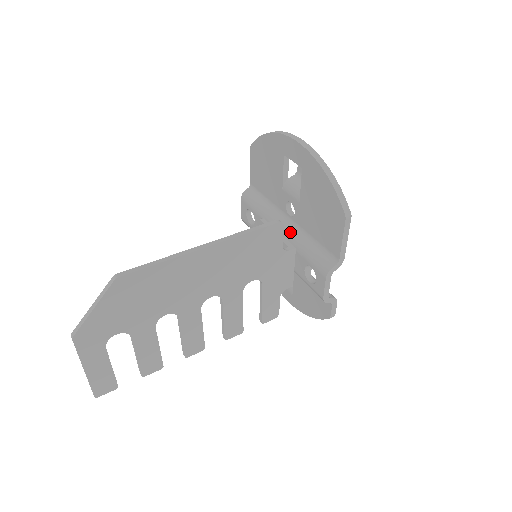
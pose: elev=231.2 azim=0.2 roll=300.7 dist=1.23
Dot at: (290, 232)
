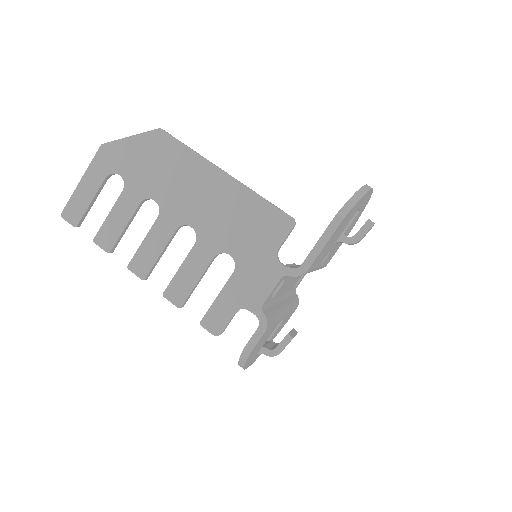
Dot at: occluded
